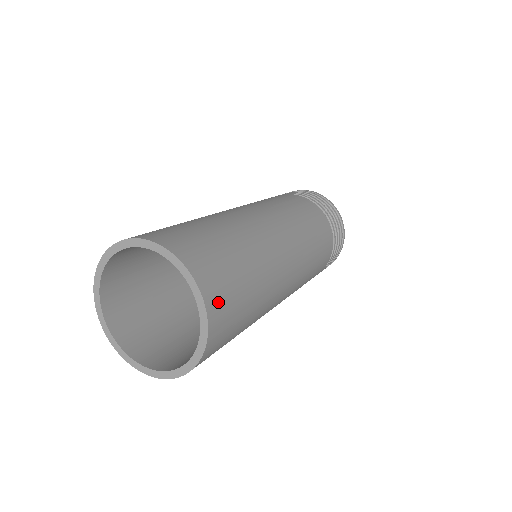
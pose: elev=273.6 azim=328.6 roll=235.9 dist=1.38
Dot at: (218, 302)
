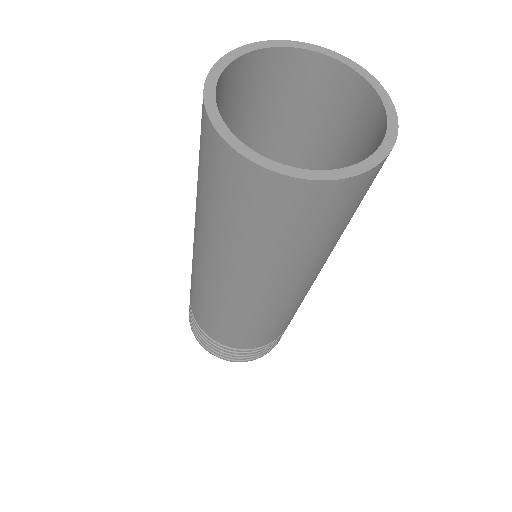
Dot at: occluded
